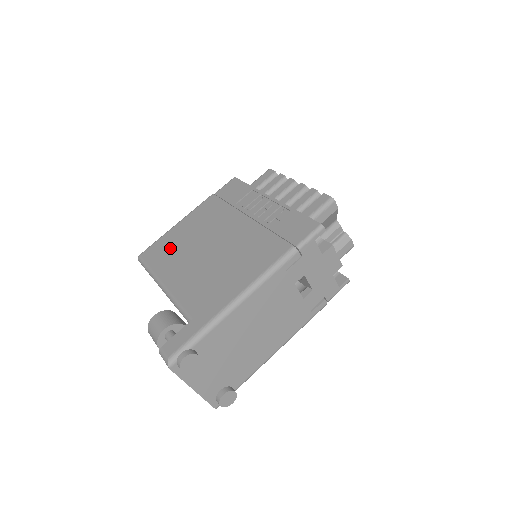
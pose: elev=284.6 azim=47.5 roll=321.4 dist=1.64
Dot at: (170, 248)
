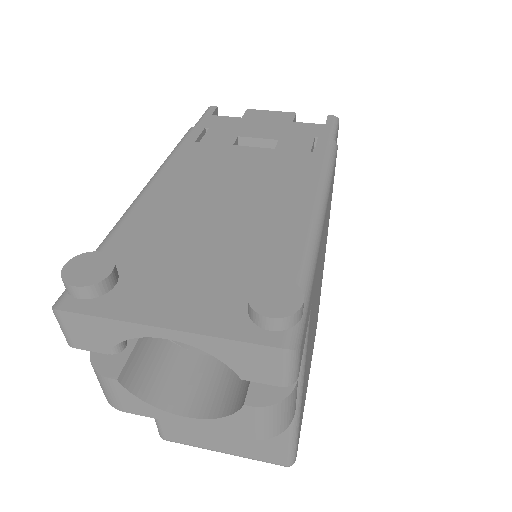
Dot at: occluded
